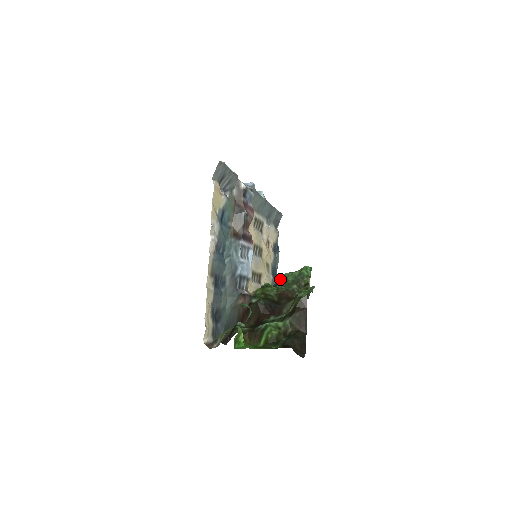
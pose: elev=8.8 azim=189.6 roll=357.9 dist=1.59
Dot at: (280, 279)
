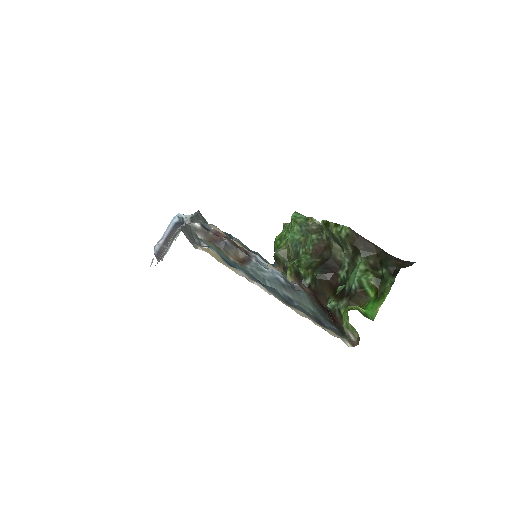
Dot at: (291, 246)
